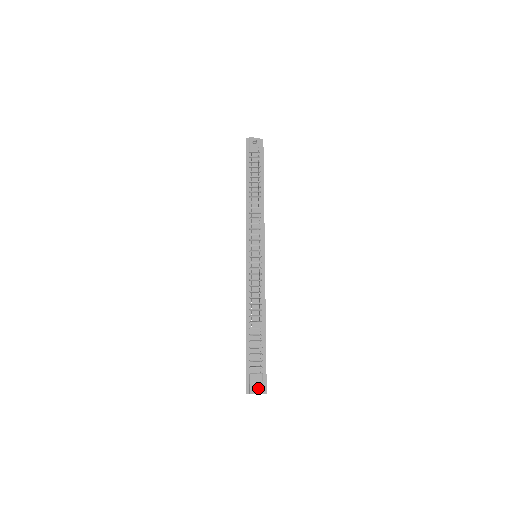
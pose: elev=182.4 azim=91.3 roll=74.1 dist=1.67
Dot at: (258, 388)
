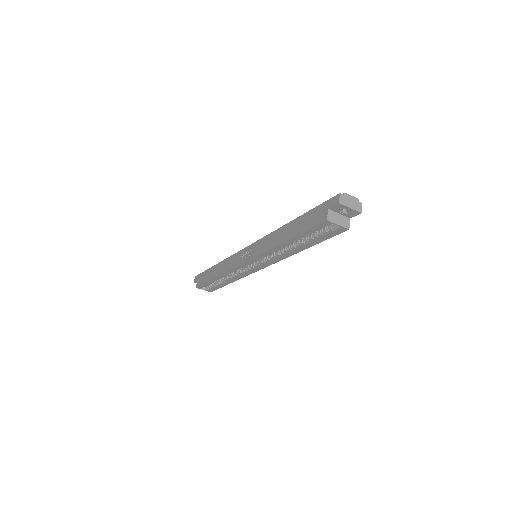
Dot at: occluded
